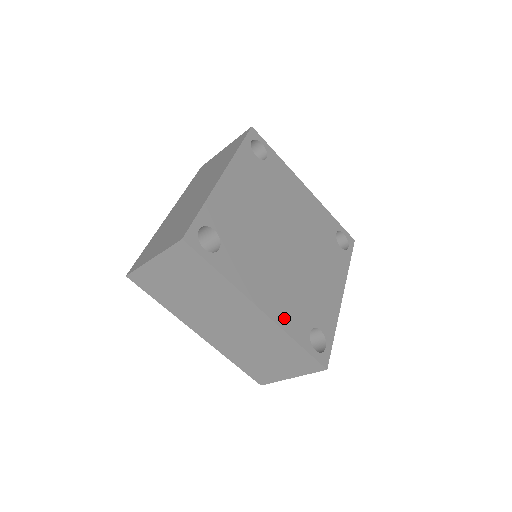
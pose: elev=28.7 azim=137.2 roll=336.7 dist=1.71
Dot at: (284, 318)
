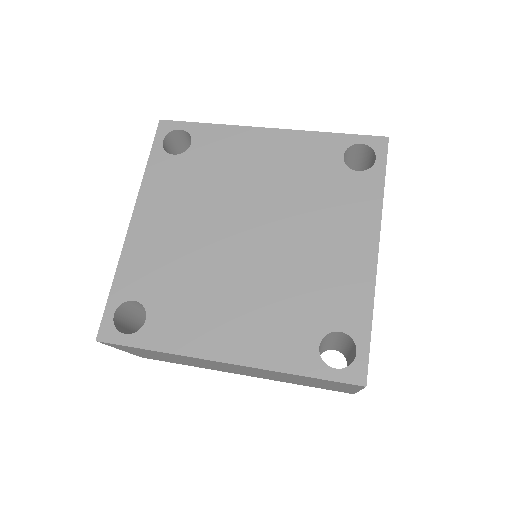
Dot at: (265, 352)
